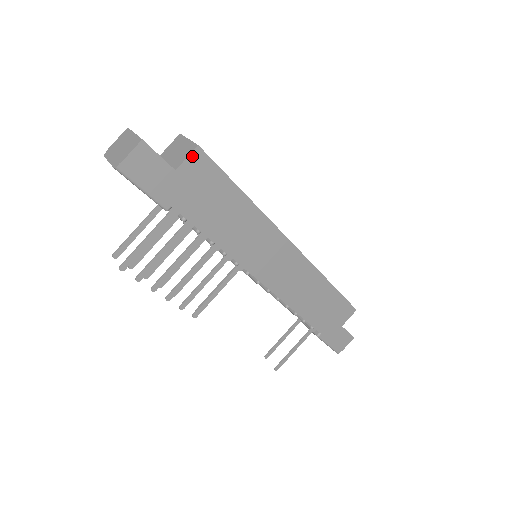
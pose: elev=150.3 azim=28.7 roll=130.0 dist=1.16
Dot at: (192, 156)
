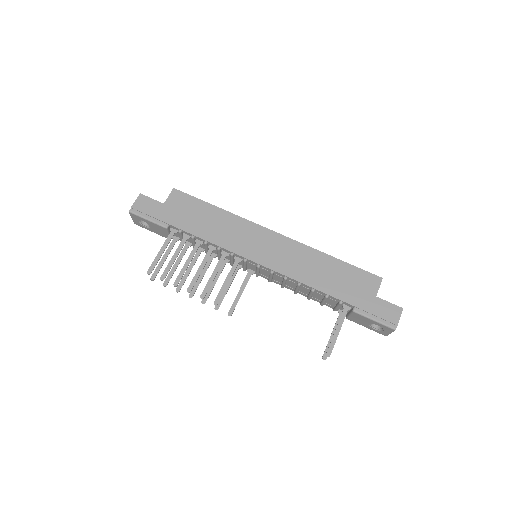
Dot at: (172, 194)
